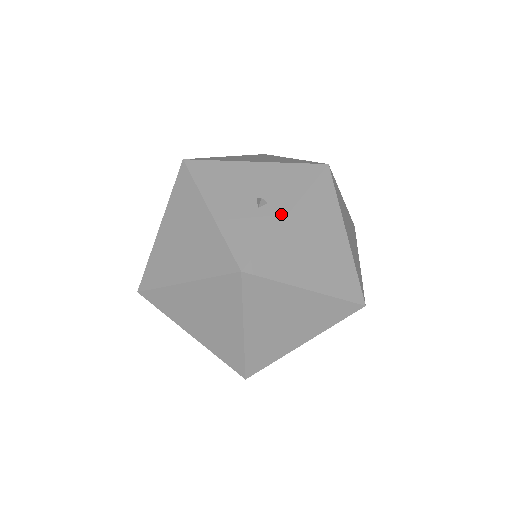
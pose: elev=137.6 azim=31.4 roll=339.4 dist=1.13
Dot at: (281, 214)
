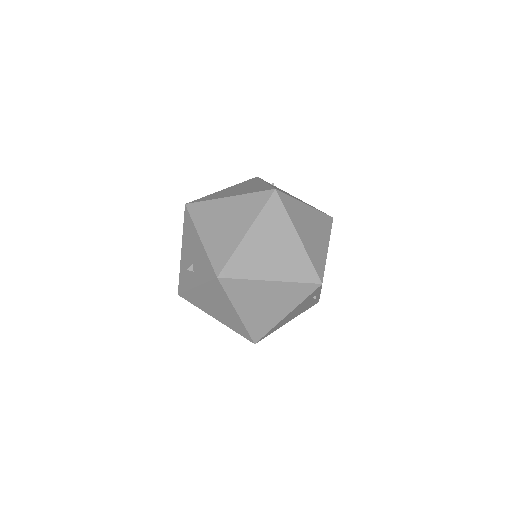
Dot at: (194, 284)
